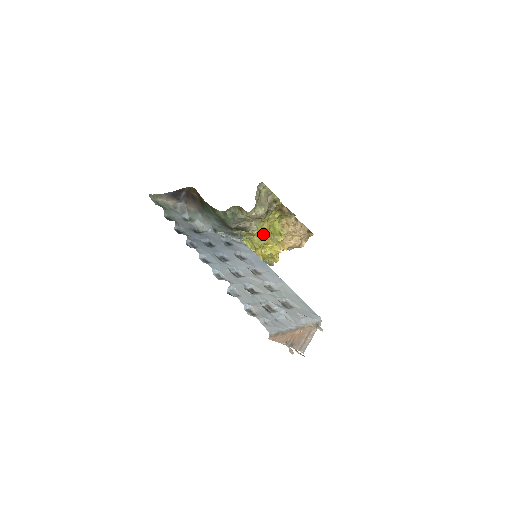
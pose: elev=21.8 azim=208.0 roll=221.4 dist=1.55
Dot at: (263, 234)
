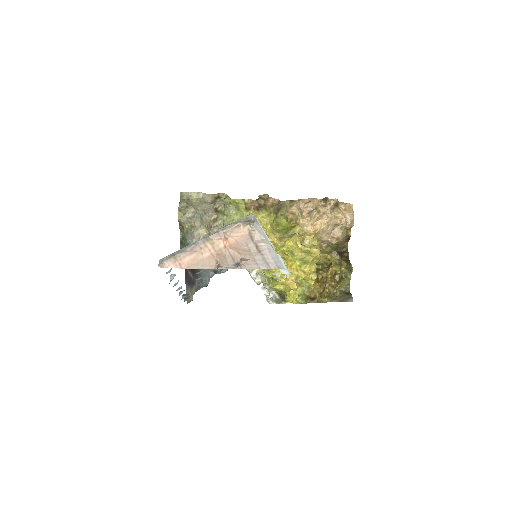
Dot at: occluded
